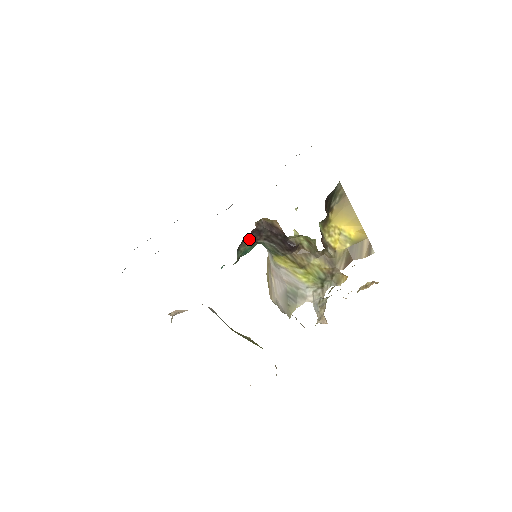
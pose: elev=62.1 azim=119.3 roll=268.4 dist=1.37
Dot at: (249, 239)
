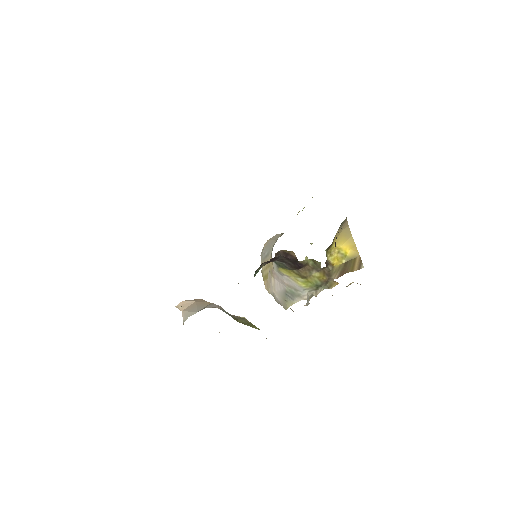
Dot at: (265, 262)
